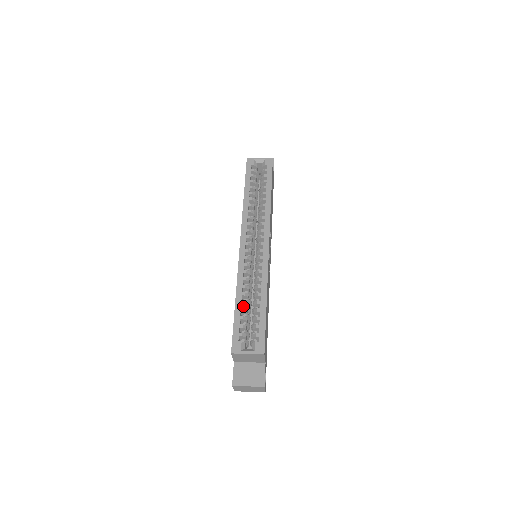
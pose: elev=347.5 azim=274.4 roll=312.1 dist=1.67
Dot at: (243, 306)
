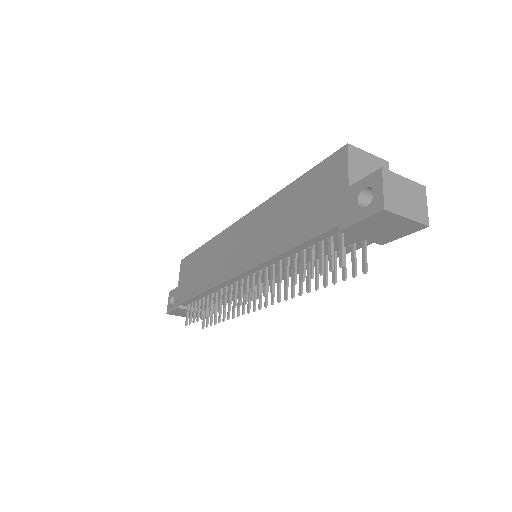
Dot at: occluded
